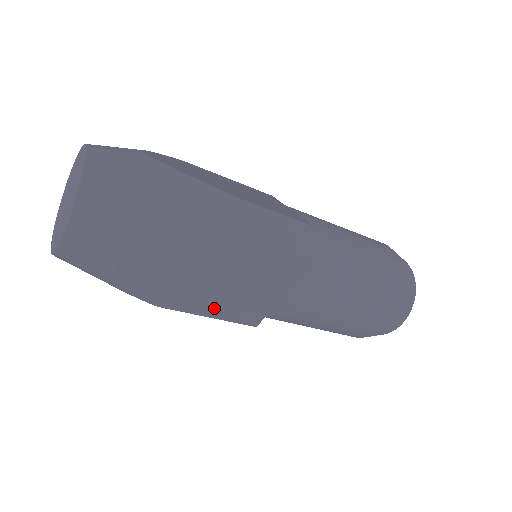
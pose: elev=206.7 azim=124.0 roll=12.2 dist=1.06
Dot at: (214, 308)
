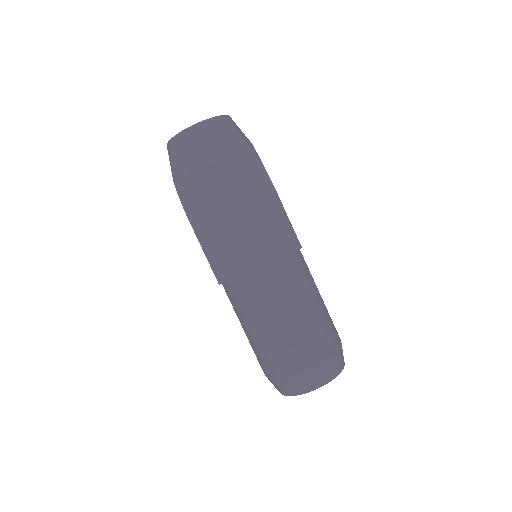
Dot at: (209, 242)
